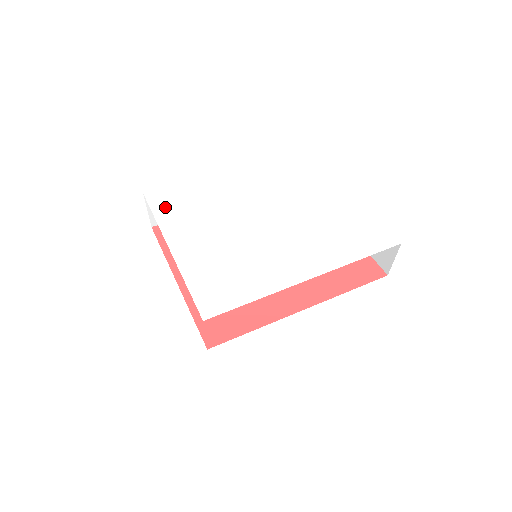
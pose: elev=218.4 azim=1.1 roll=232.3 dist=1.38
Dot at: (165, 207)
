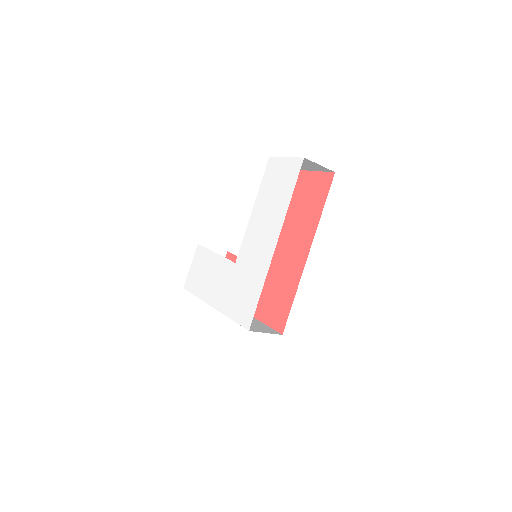
Dot at: (195, 285)
